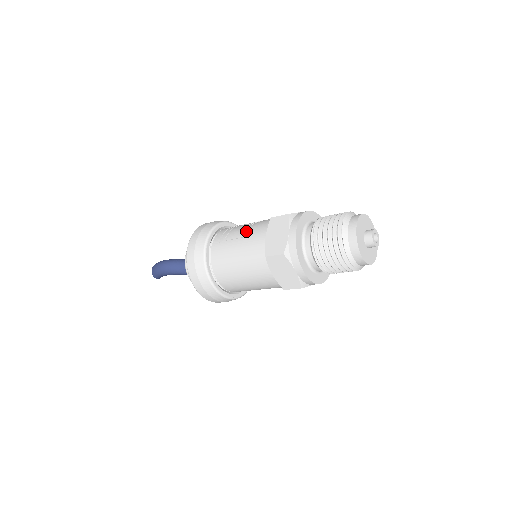
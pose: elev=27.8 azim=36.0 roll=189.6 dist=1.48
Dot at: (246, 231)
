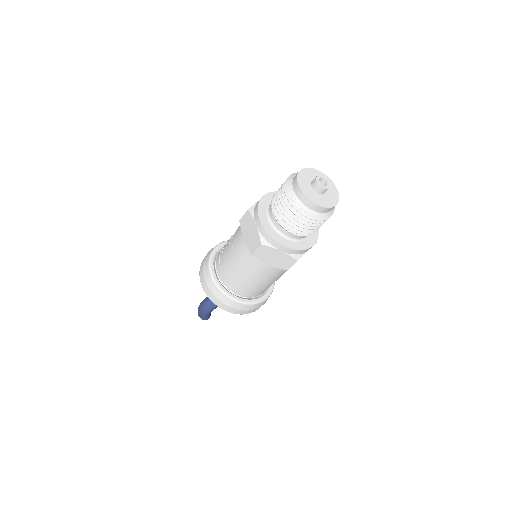
Dot at: (231, 243)
